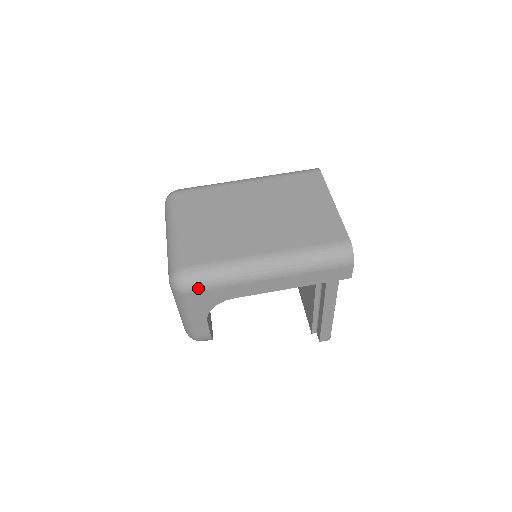
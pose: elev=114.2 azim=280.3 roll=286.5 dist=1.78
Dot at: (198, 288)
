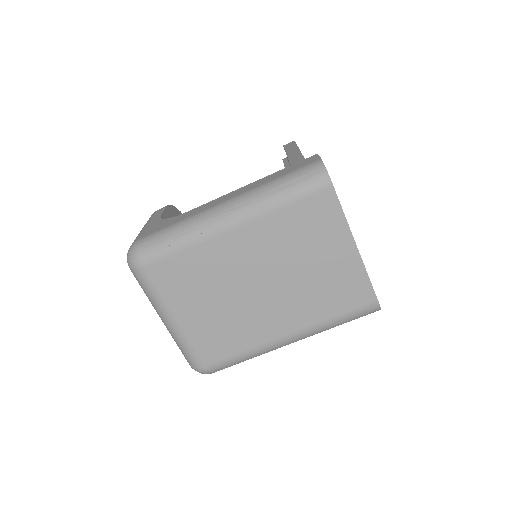
Dot at: occluded
